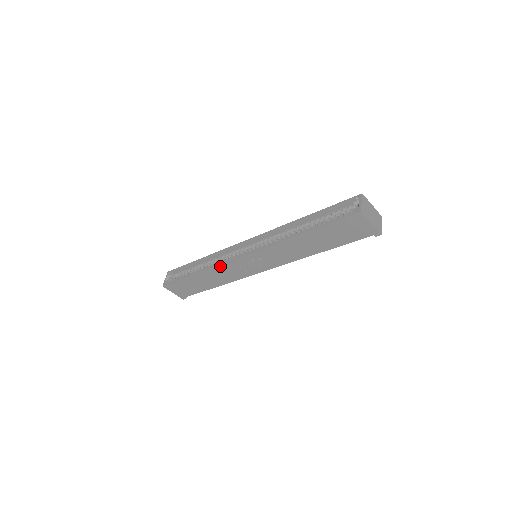
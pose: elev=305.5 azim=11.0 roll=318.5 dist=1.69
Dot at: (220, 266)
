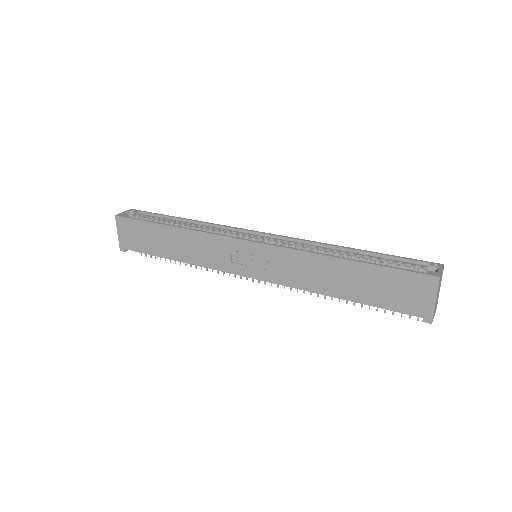
Dot at: (209, 236)
